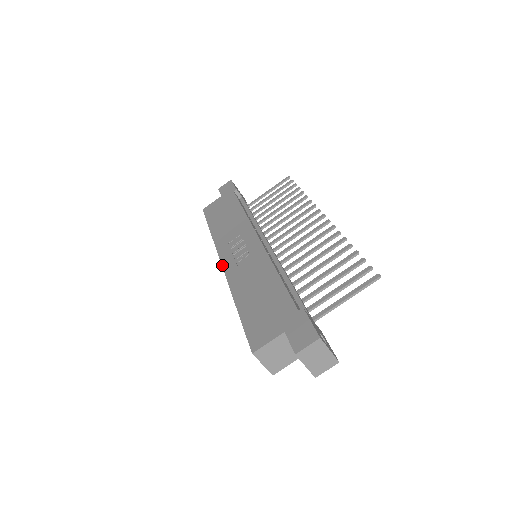
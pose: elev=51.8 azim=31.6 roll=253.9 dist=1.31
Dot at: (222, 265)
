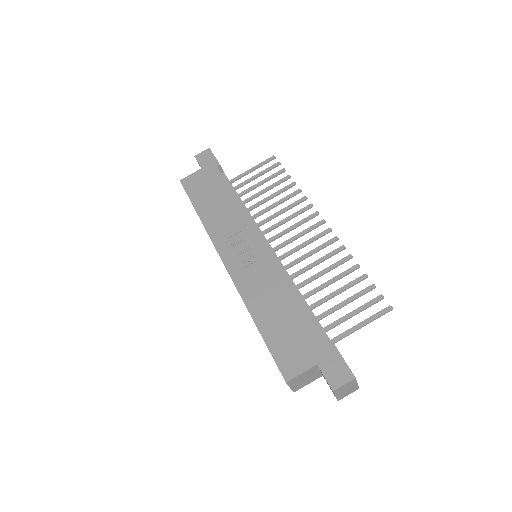
Dot at: (226, 267)
